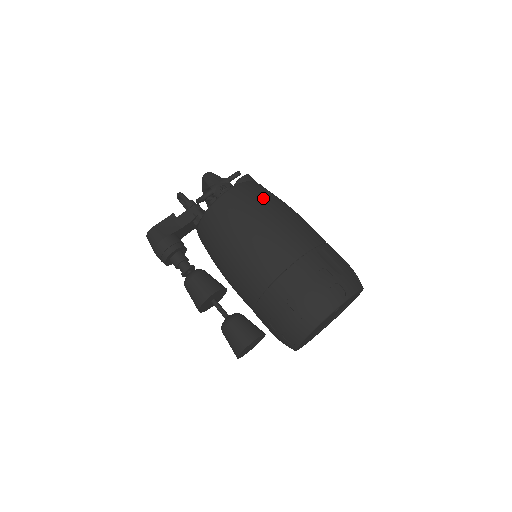
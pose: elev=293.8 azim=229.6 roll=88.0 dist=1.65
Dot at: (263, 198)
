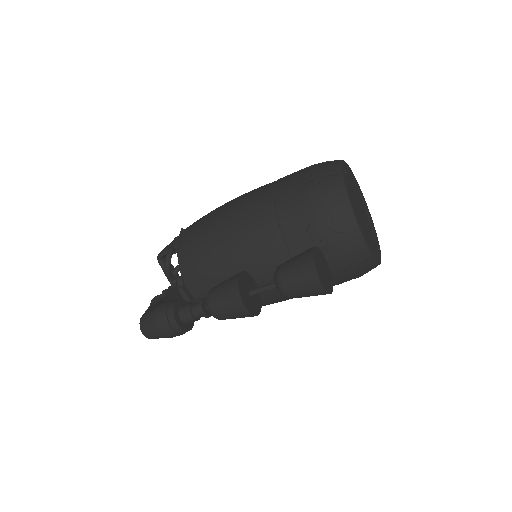
Dot at: occluded
